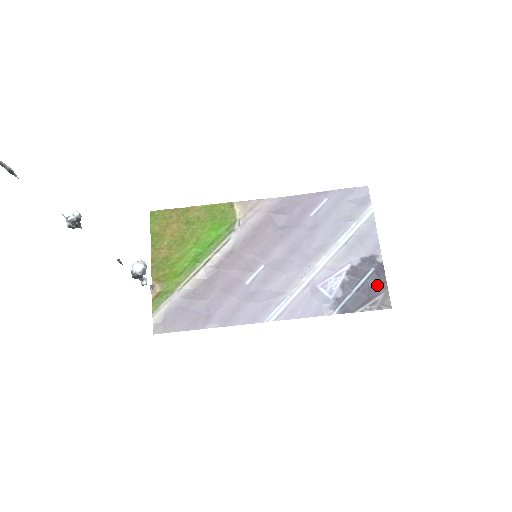
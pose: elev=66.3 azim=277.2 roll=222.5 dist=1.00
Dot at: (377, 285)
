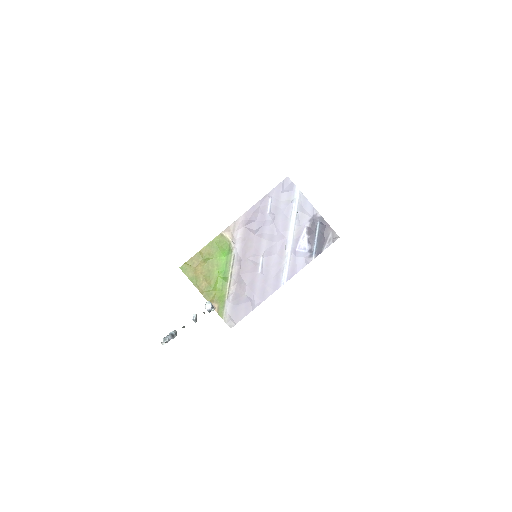
Dot at: (325, 230)
